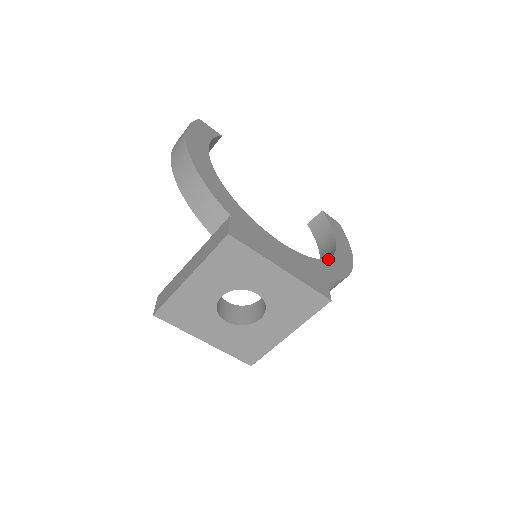
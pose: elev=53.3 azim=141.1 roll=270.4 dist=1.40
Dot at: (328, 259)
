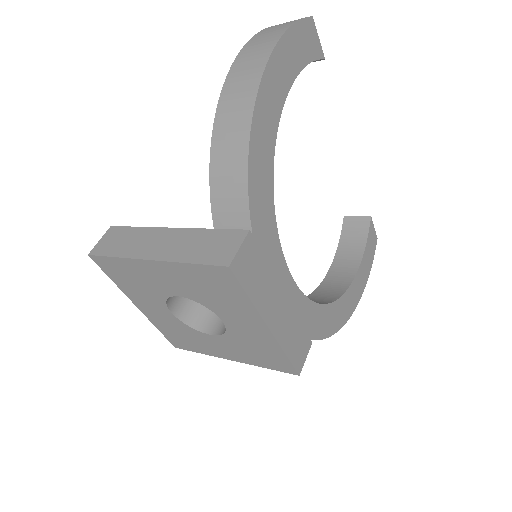
Dot at: (333, 303)
